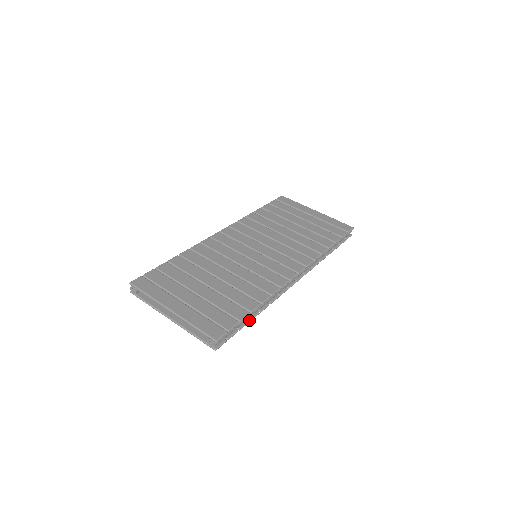
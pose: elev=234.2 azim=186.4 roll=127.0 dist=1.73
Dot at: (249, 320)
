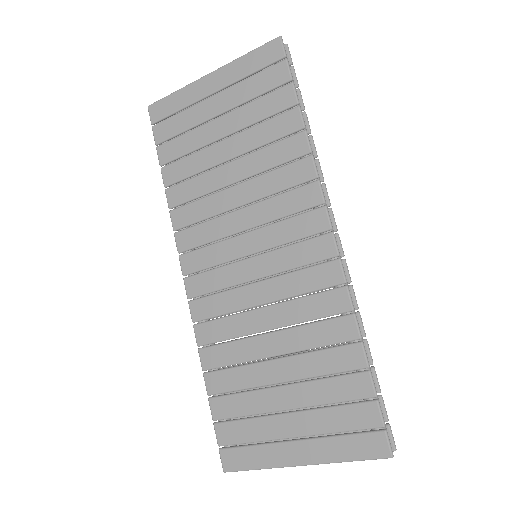
Dot at: occluded
